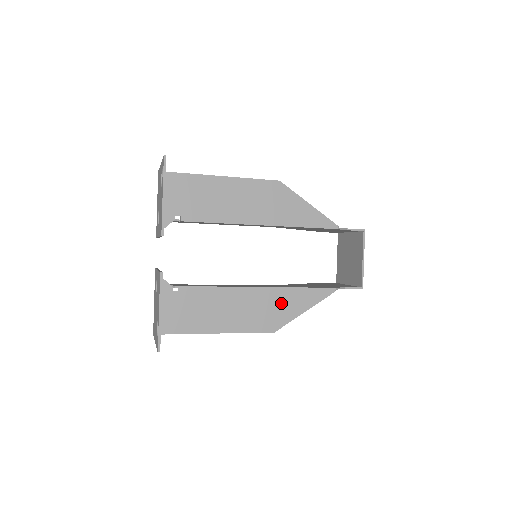
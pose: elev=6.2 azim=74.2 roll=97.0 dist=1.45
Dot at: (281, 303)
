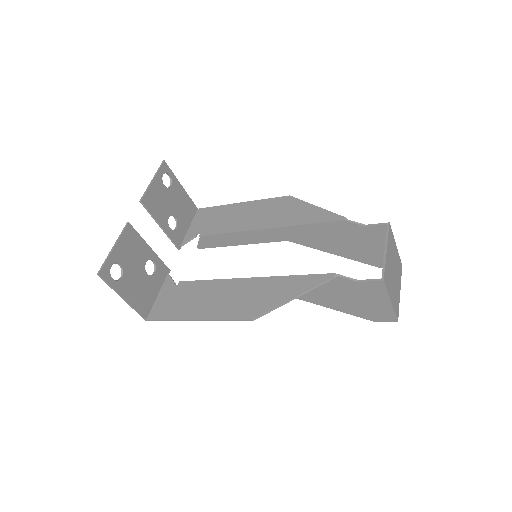
Dot at: (267, 291)
